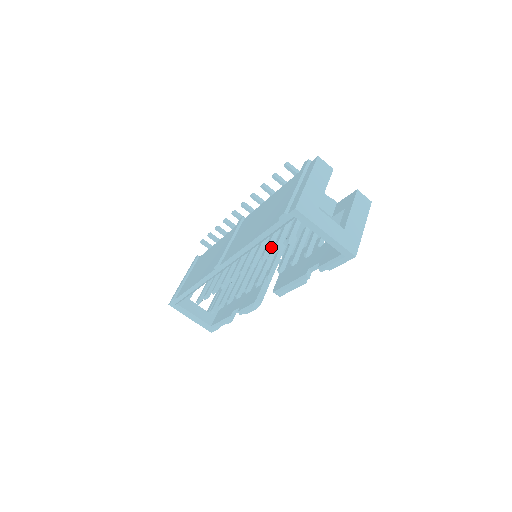
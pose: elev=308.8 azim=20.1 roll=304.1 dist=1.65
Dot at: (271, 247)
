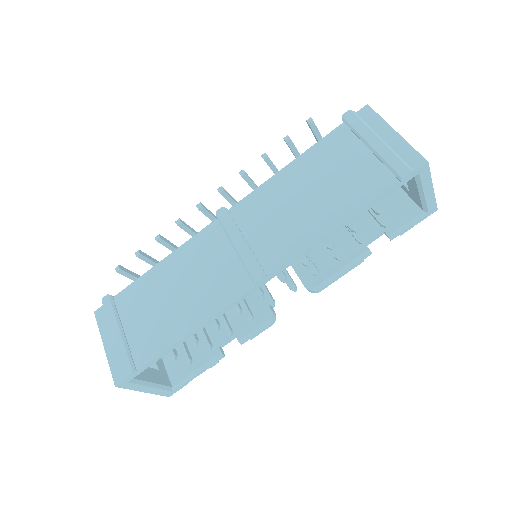
Dot at: occluded
